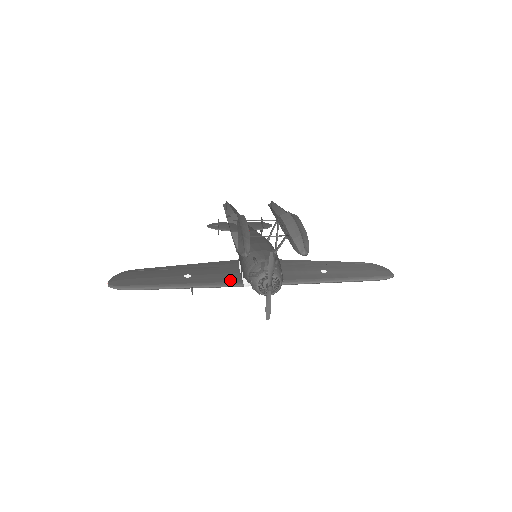
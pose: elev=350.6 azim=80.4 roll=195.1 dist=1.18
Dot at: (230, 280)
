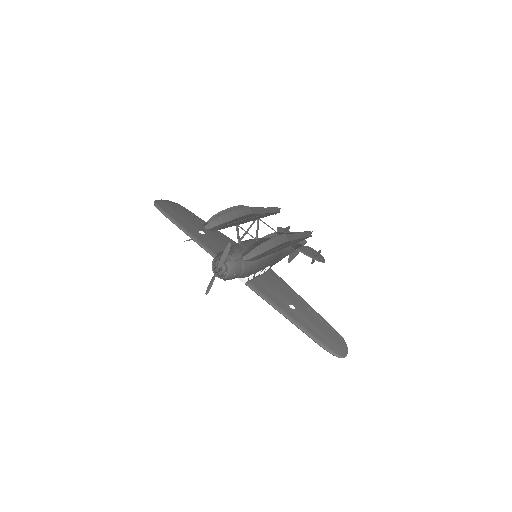
Dot at: occluded
